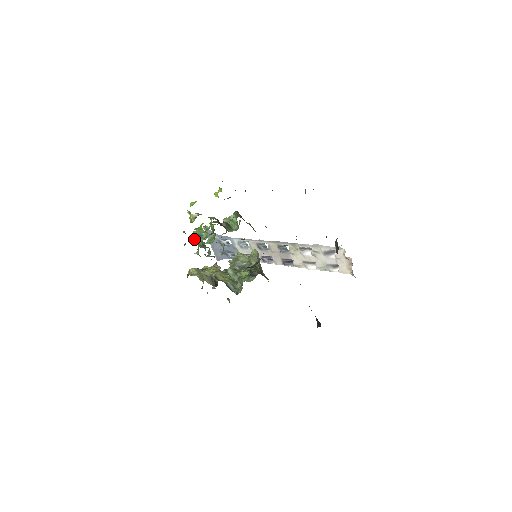
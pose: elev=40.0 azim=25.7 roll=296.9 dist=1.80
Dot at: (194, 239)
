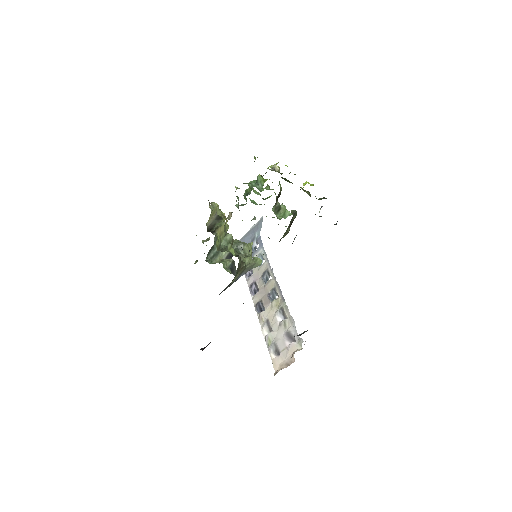
Dot at: (251, 181)
